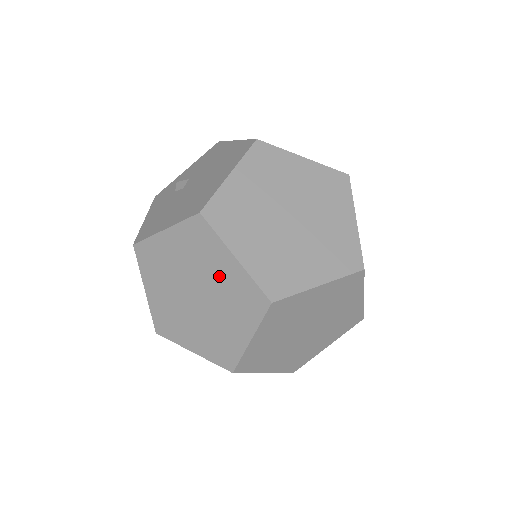
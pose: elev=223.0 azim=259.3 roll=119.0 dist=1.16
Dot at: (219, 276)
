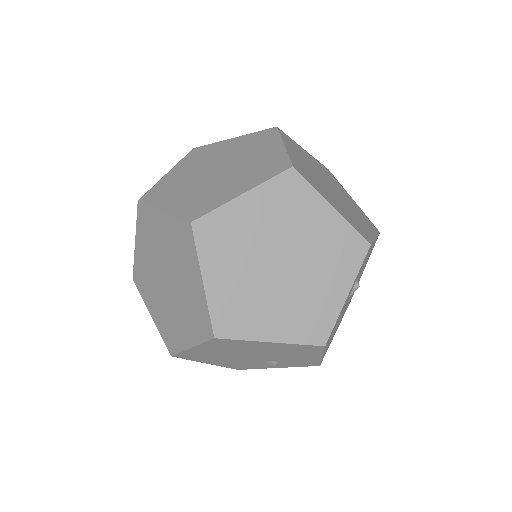
Dot at: (165, 241)
